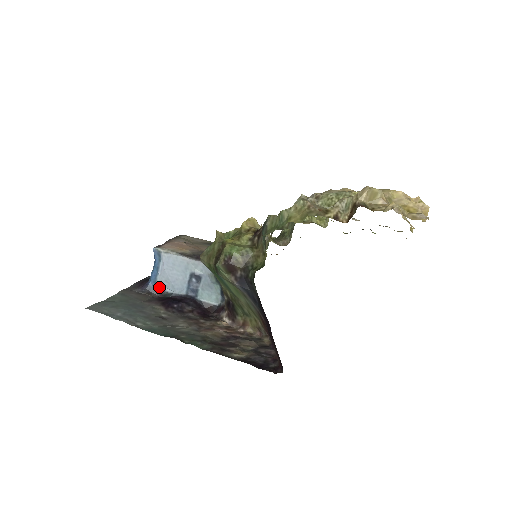
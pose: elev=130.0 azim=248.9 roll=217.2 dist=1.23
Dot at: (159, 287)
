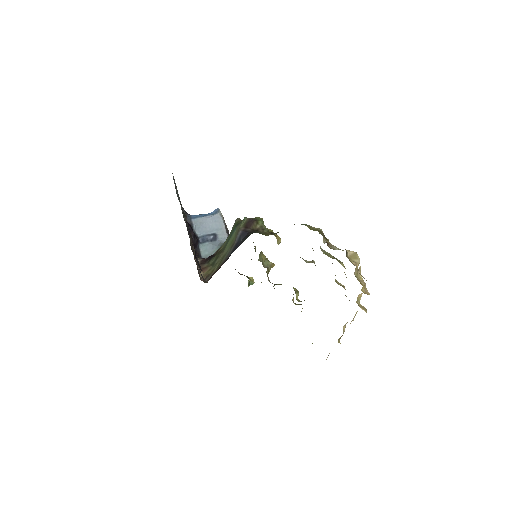
Dot at: (193, 221)
